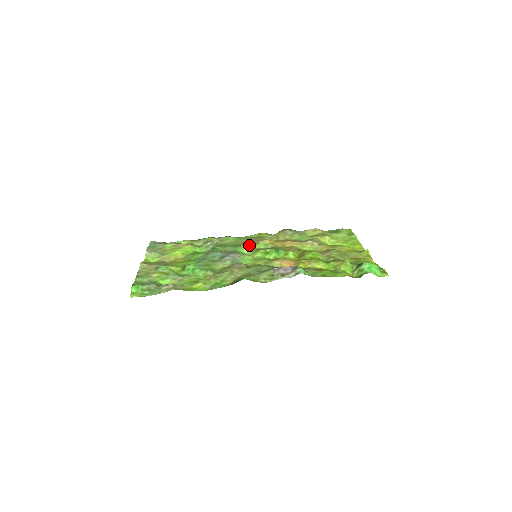
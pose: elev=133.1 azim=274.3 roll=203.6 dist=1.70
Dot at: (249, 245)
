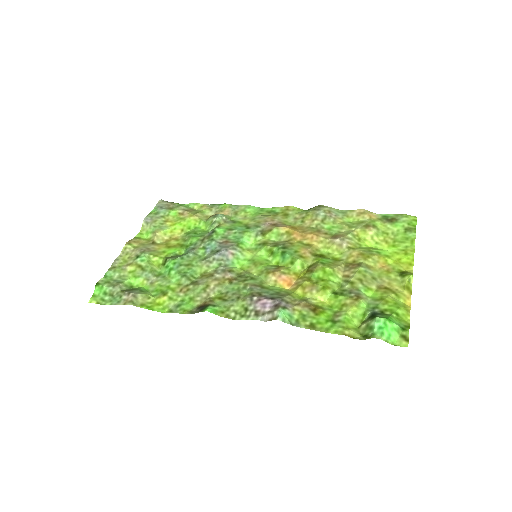
Dot at: (259, 231)
